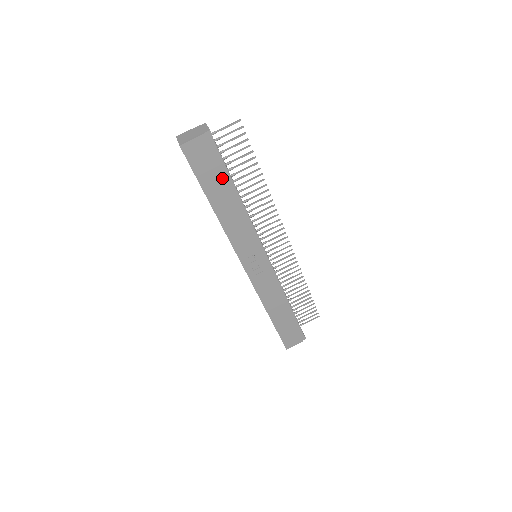
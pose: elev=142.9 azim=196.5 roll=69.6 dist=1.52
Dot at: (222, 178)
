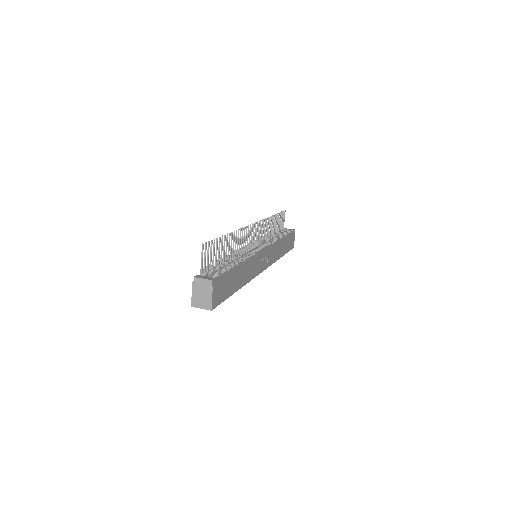
Dot at: (231, 277)
